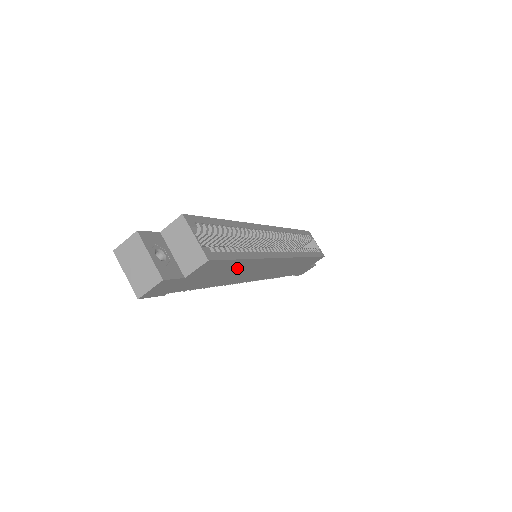
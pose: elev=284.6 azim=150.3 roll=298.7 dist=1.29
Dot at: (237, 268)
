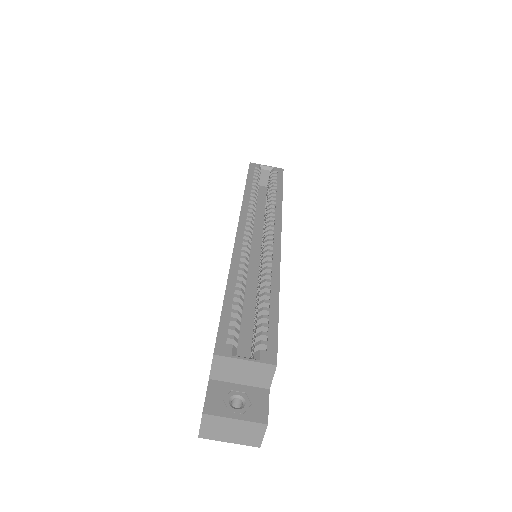
Dot at: occluded
